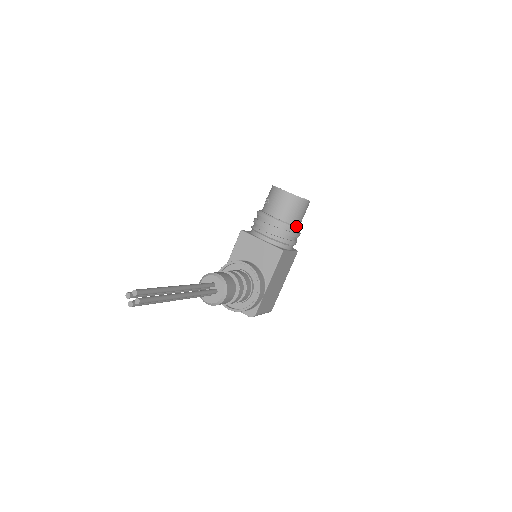
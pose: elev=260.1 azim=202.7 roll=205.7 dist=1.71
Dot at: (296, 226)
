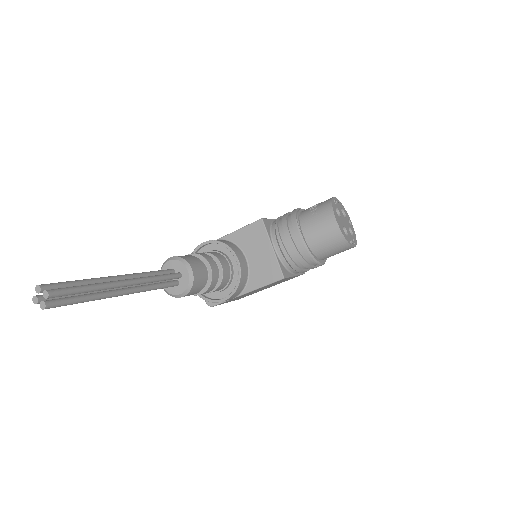
Dot at: (319, 261)
